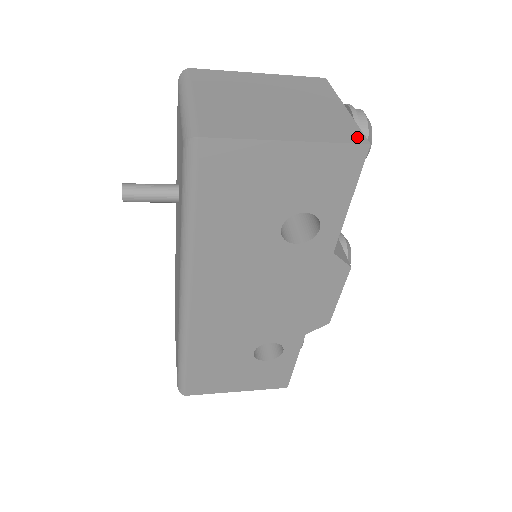
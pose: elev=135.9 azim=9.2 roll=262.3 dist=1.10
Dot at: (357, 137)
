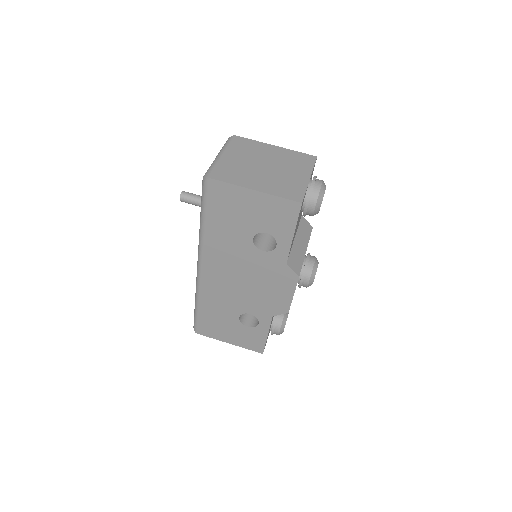
Dot at: (298, 197)
